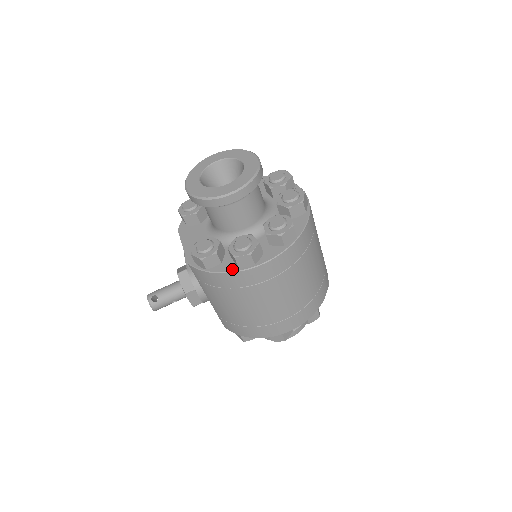
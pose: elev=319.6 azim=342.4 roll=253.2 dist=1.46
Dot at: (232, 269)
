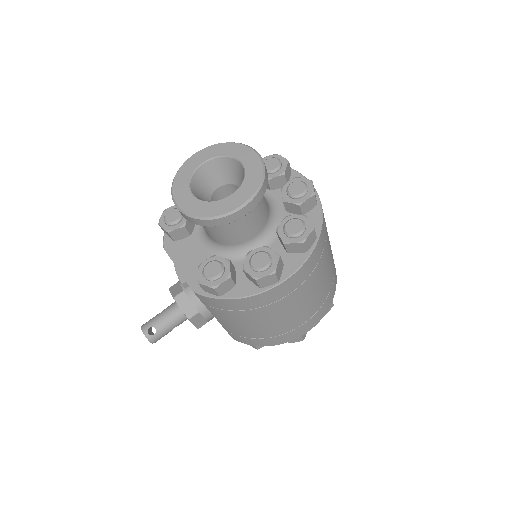
Dot at: (252, 291)
